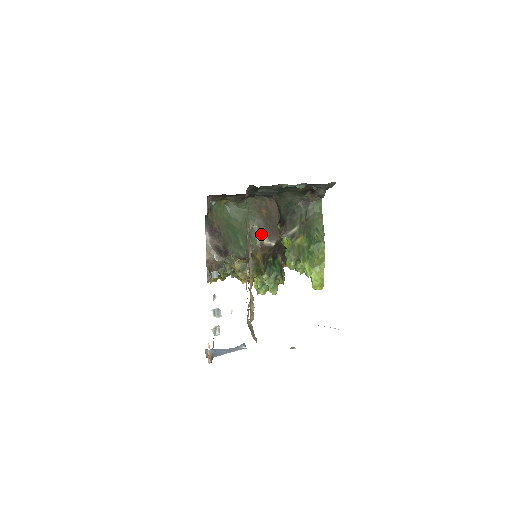
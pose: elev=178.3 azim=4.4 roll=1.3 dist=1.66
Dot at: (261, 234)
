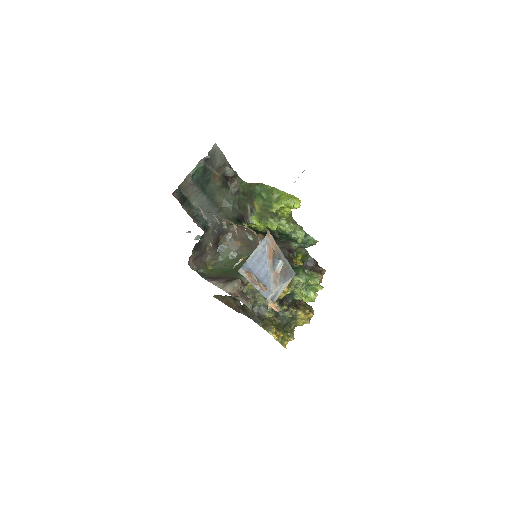
Dot at: occluded
